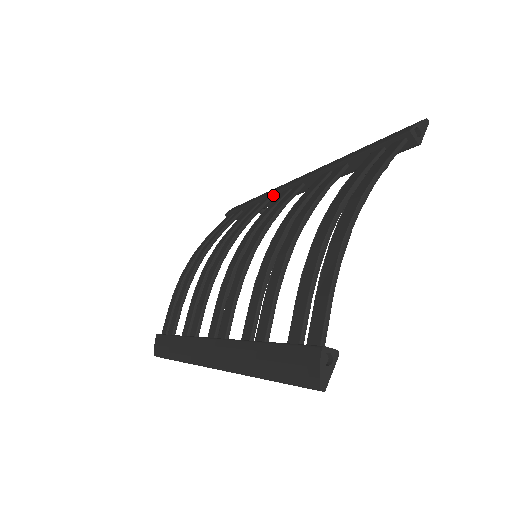
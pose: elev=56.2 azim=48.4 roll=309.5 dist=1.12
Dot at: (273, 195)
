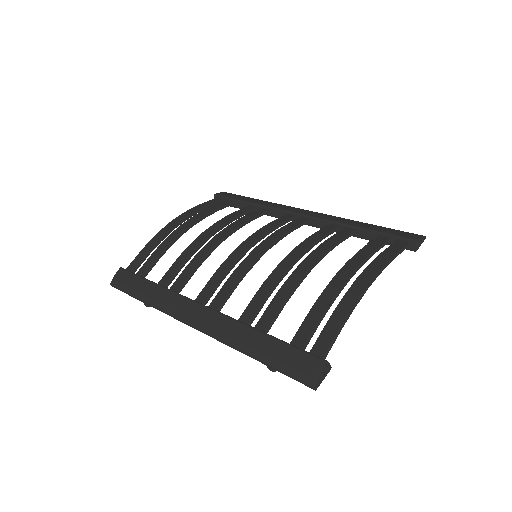
Dot at: (276, 210)
